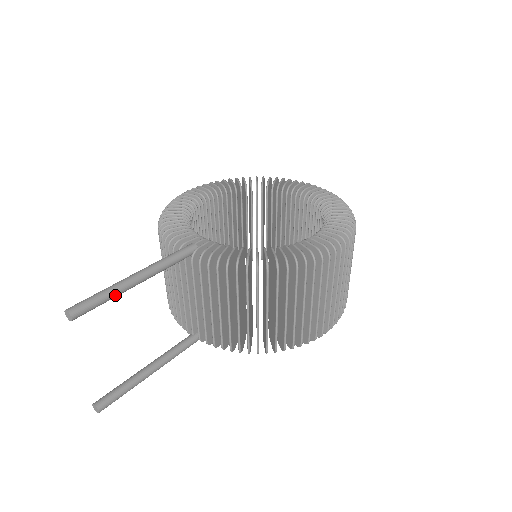
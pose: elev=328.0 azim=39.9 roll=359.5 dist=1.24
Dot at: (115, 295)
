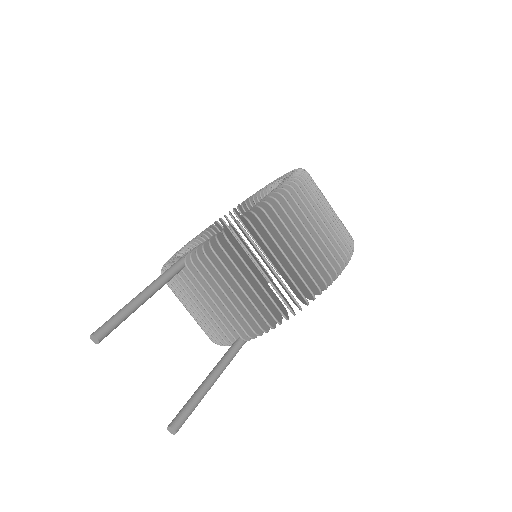
Dot at: (129, 311)
